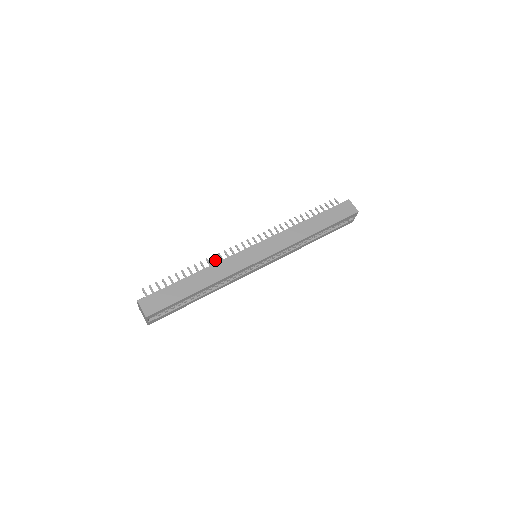
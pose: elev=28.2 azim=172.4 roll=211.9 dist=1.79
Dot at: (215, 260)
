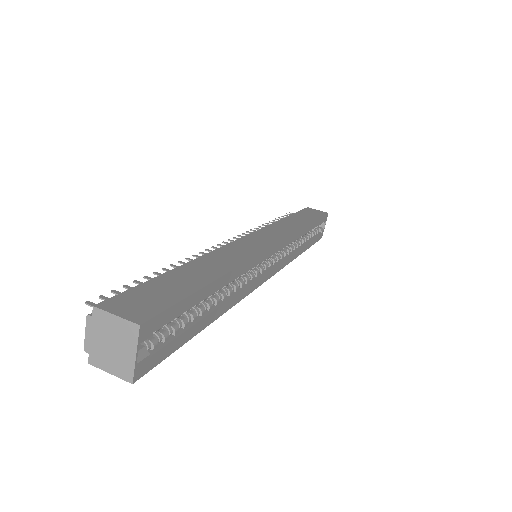
Dot at: occluded
